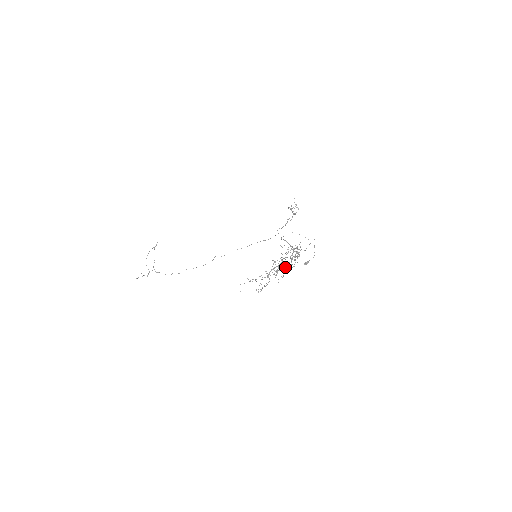
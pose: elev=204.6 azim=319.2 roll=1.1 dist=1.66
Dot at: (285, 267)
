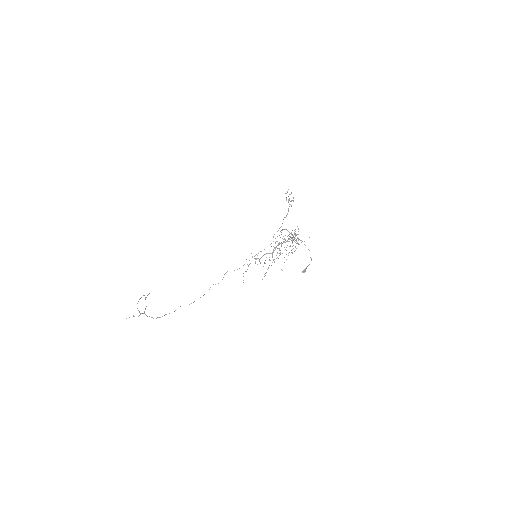
Dot at: occluded
